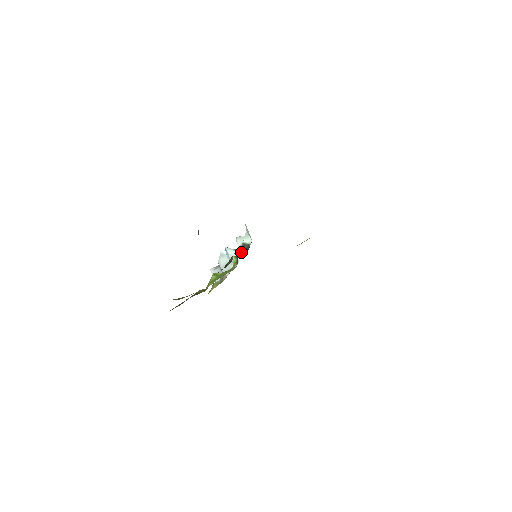
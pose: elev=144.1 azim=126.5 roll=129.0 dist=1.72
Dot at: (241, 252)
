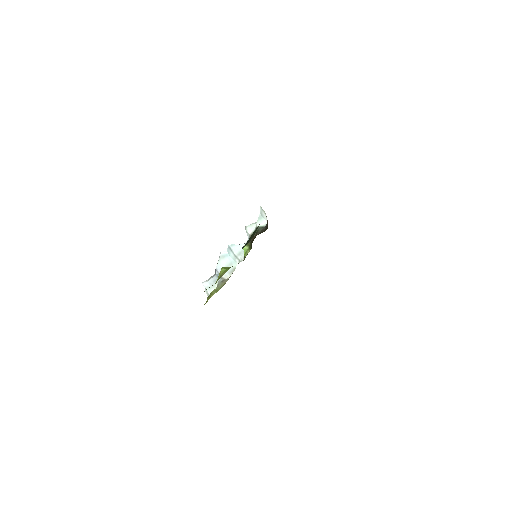
Dot at: (256, 235)
